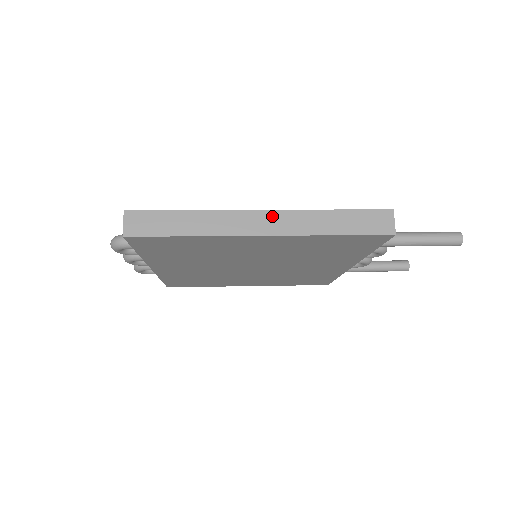
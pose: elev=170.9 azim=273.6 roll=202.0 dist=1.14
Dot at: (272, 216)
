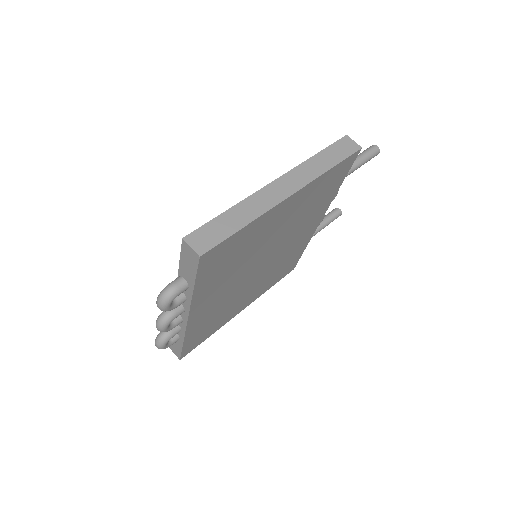
Dot at: (285, 179)
